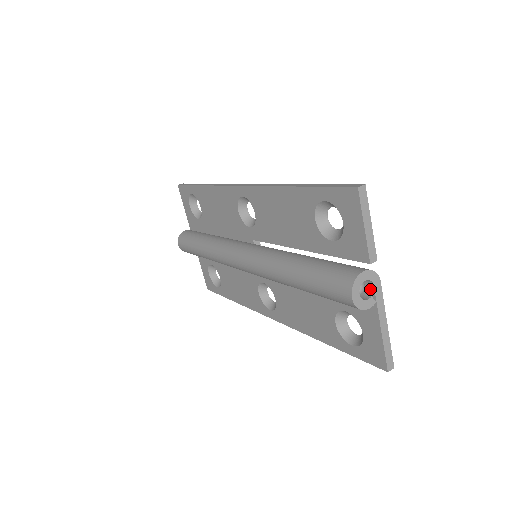
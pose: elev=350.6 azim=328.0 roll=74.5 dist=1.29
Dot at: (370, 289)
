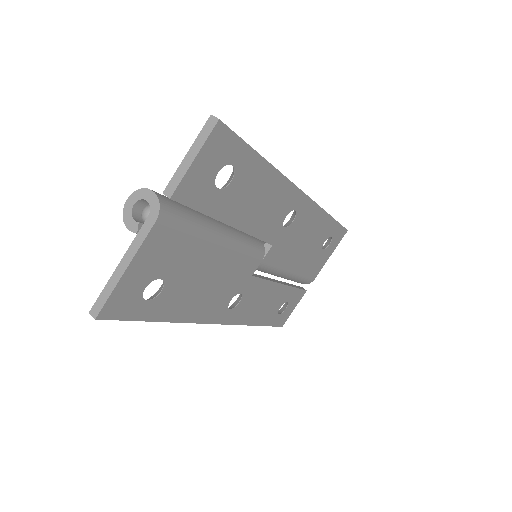
Dot at: (149, 222)
